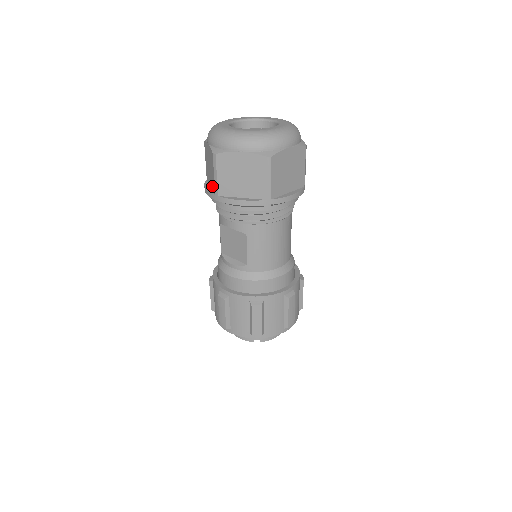
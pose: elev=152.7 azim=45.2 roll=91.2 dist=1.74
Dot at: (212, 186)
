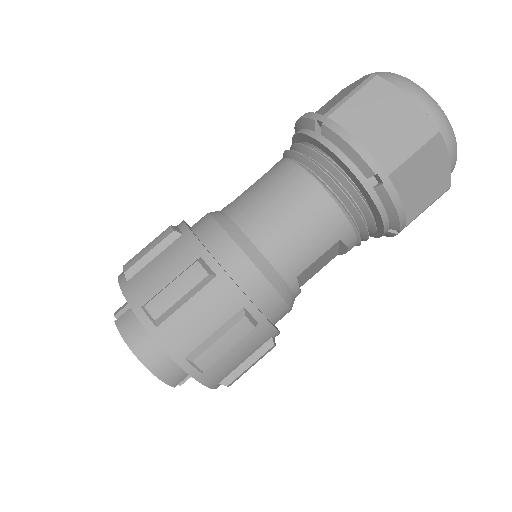
Dot at: occluded
